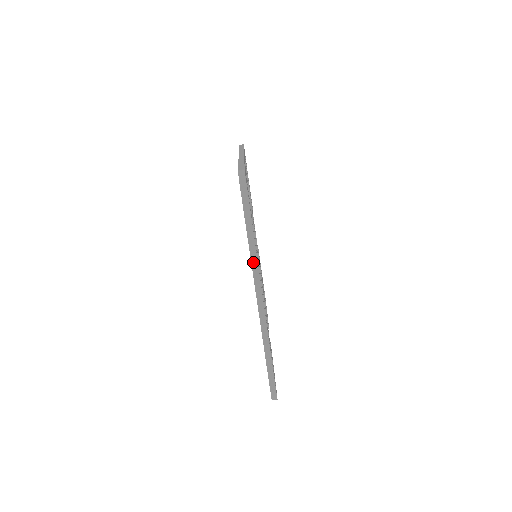
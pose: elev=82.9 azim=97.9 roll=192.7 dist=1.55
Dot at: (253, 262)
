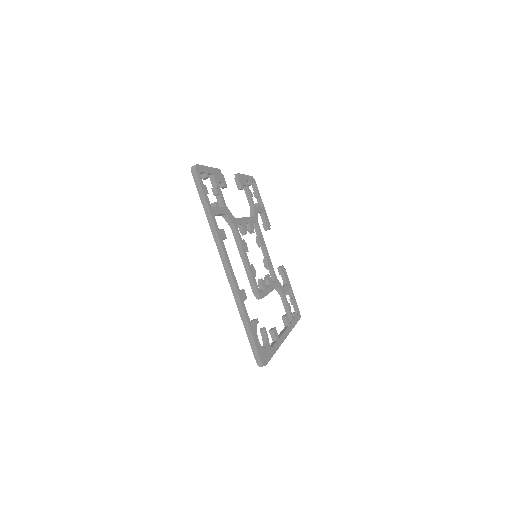
Dot at: occluded
